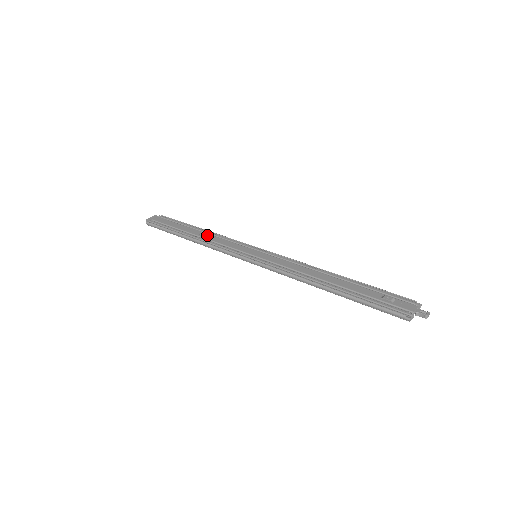
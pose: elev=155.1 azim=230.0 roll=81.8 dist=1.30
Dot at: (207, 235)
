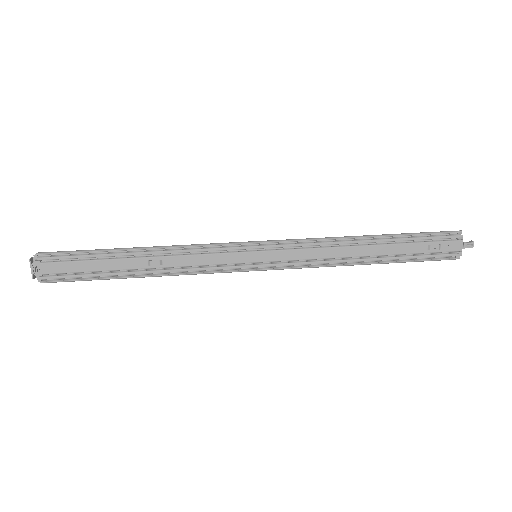
Dot at: (163, 261)
